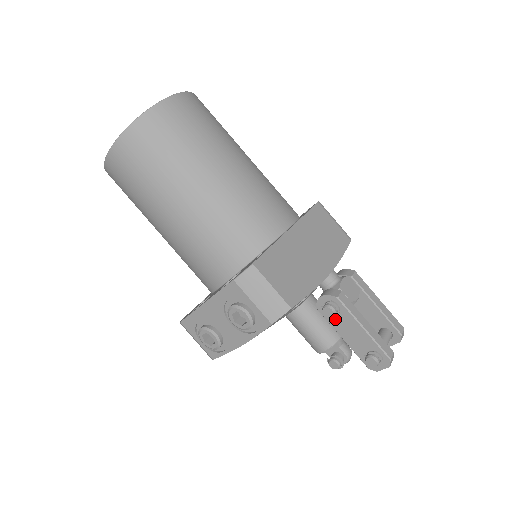
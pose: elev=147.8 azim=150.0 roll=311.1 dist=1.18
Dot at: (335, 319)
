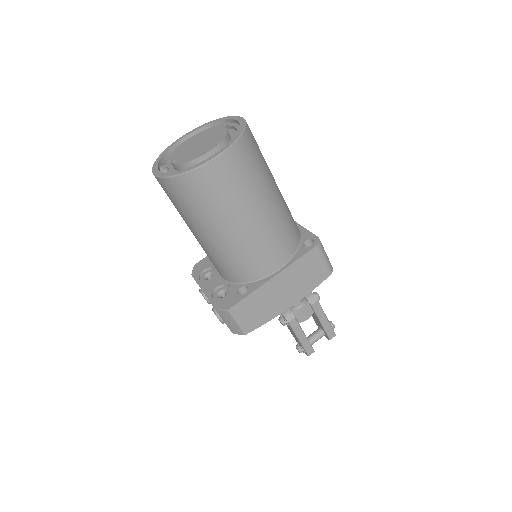
Dot at: occluded
